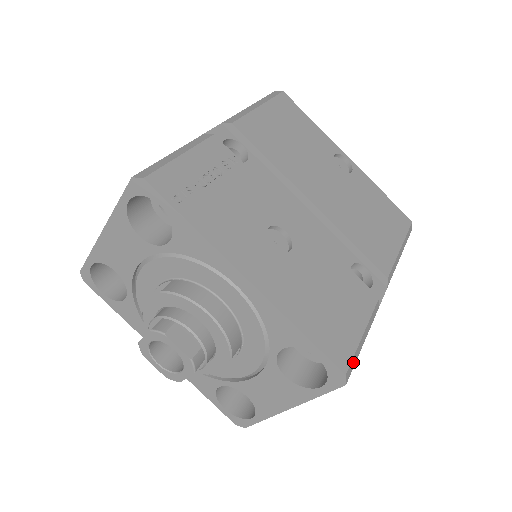
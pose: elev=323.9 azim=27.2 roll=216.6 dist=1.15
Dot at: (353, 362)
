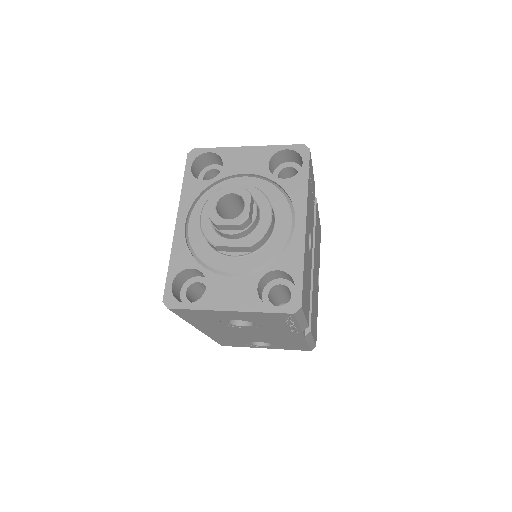
Dot at: (300, 314)
